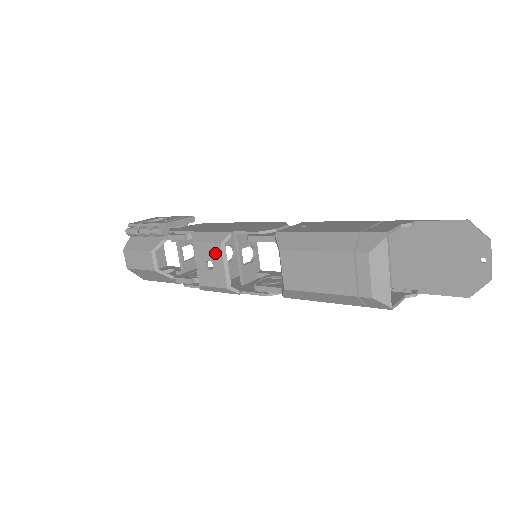
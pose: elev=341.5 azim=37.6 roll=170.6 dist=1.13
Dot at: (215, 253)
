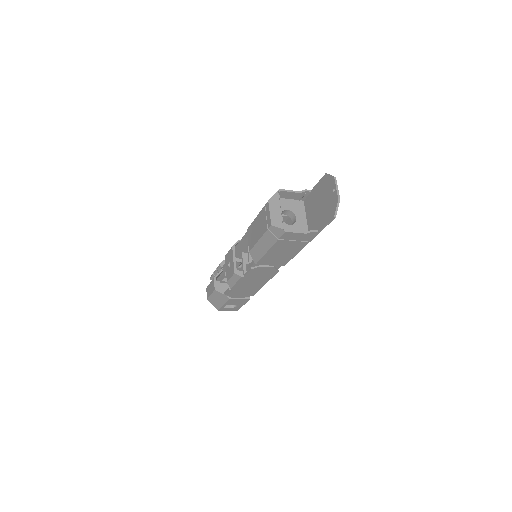
Dot at: (231, 255)
